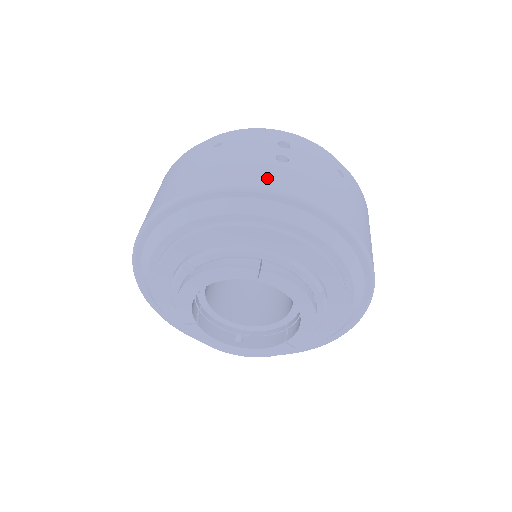
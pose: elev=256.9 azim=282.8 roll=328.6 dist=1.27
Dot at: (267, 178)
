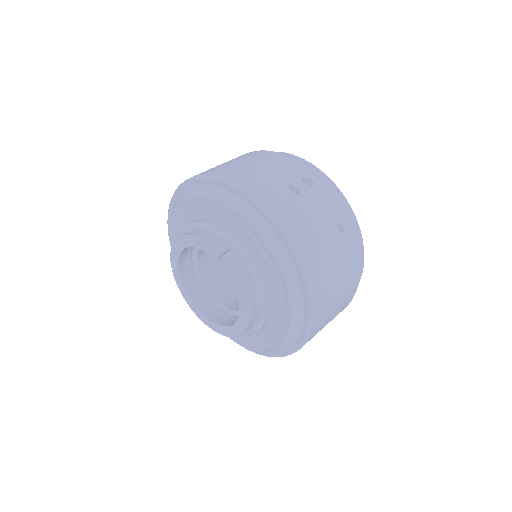
Dot at: (266, 195)
